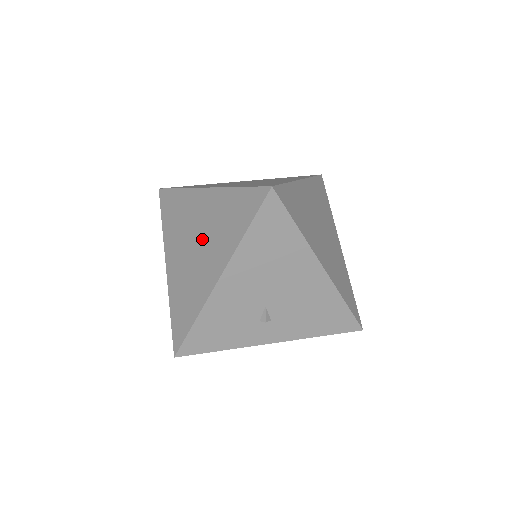
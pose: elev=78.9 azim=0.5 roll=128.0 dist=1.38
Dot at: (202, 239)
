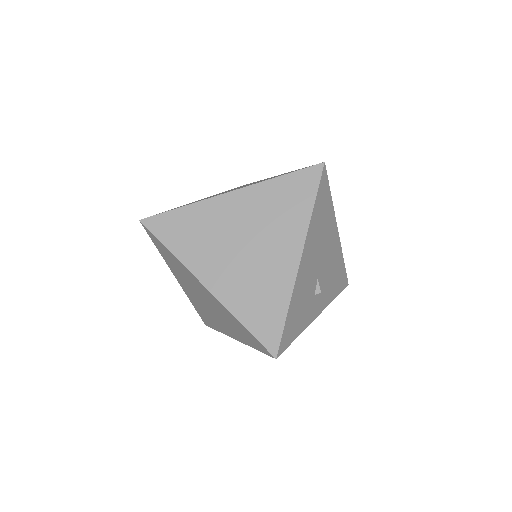
Dot at: (254, 236)
